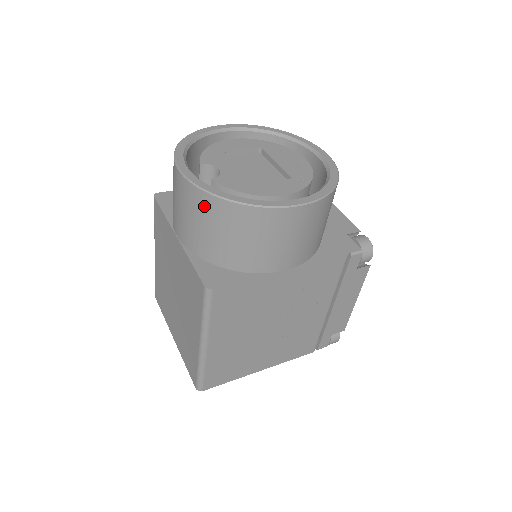
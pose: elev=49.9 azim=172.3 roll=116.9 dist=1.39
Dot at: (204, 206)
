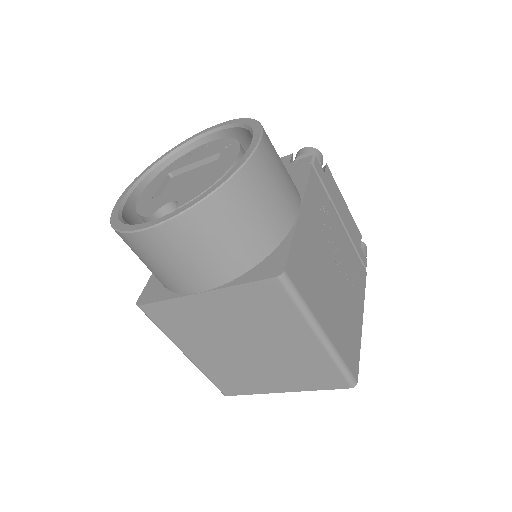
Dot at: (202, 223)
